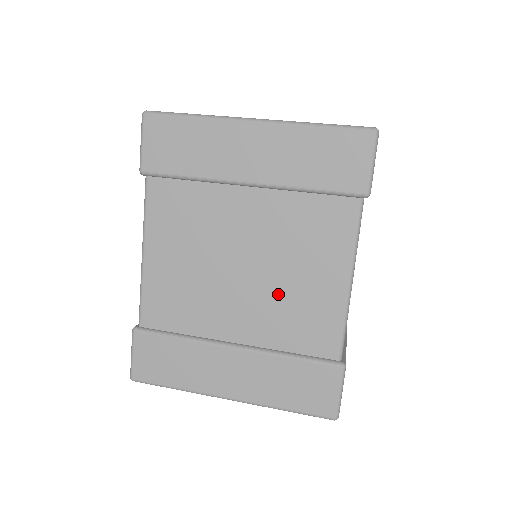
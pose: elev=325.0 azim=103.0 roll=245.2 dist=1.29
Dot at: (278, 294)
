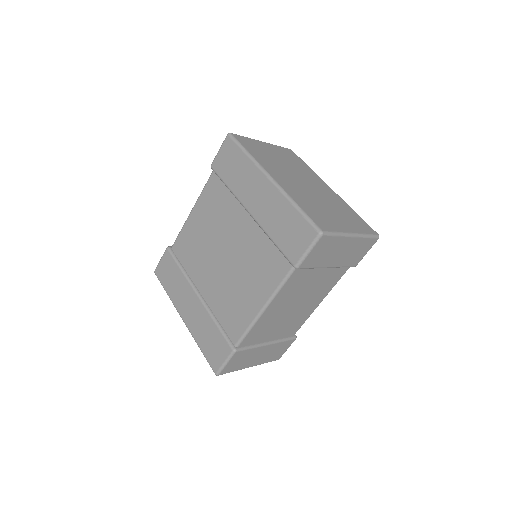
Dot at: (230, 285)
